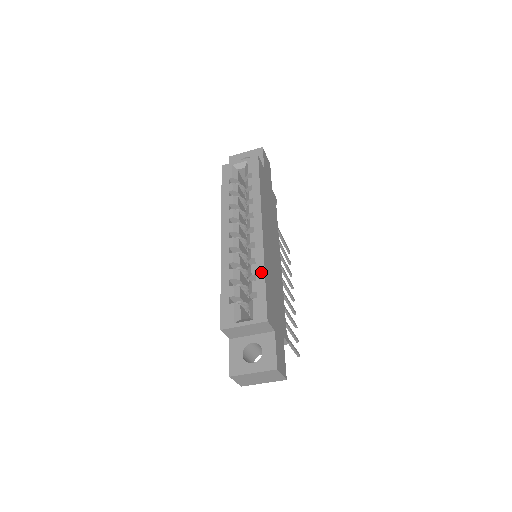
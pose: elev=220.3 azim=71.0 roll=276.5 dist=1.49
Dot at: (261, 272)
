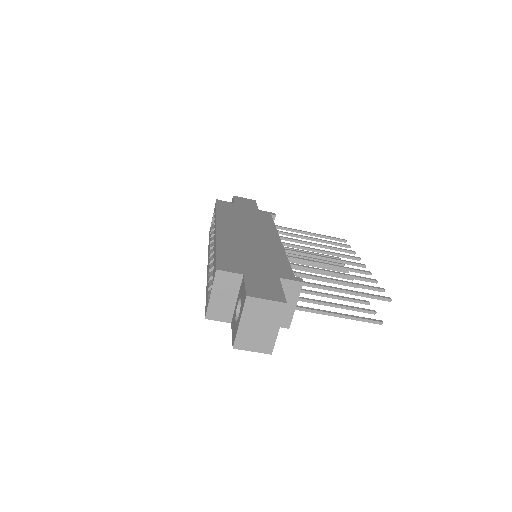
Dot at: (215, 249)
